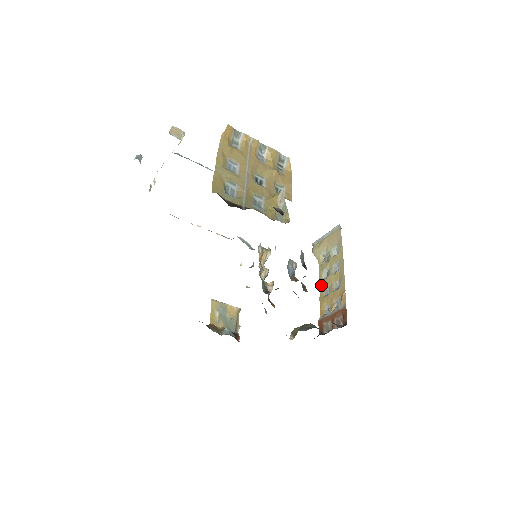
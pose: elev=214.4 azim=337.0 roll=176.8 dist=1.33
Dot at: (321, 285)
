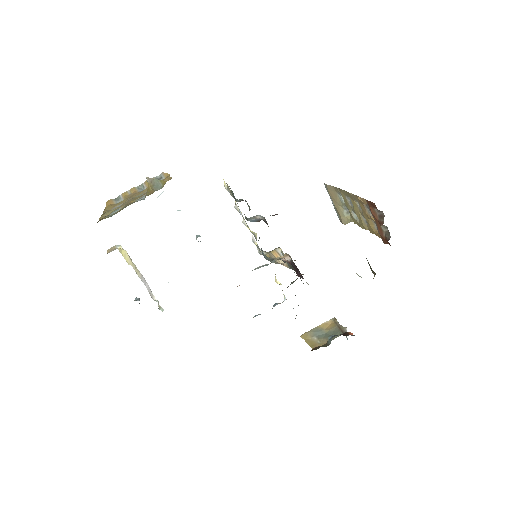
Dot at: (362, 226)
